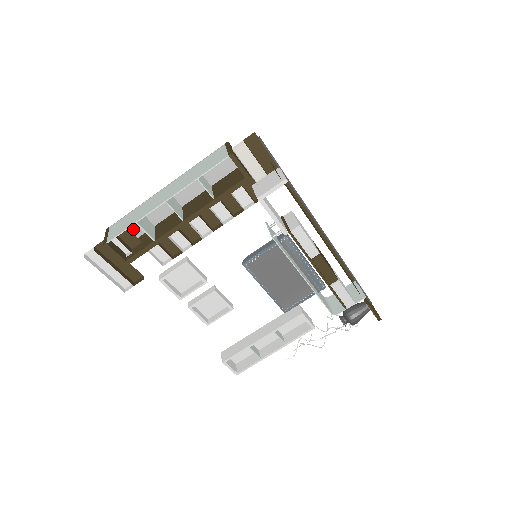
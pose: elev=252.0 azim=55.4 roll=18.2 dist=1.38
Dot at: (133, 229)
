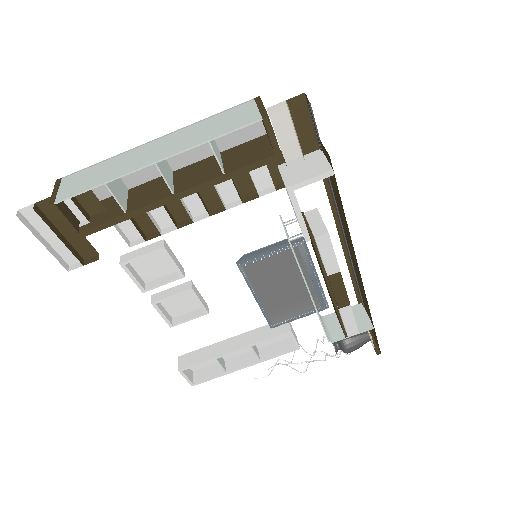
Dot at: occluded
